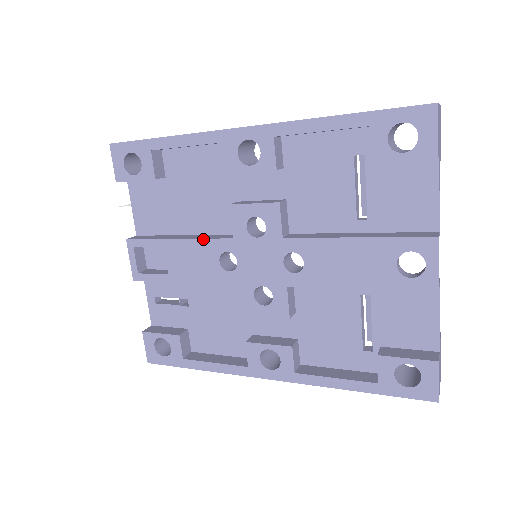
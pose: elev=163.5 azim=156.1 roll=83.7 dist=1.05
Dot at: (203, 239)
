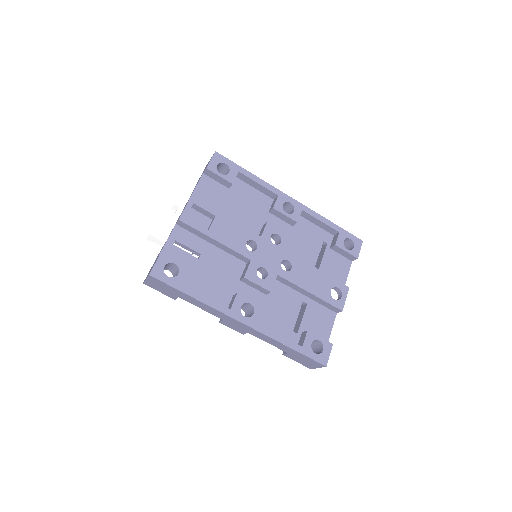
Dot at: (243, 227)
